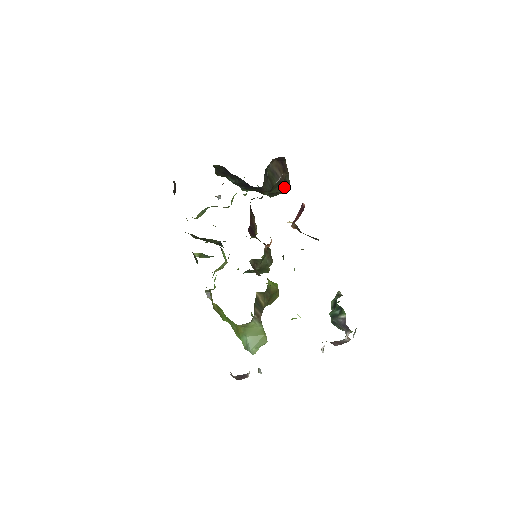
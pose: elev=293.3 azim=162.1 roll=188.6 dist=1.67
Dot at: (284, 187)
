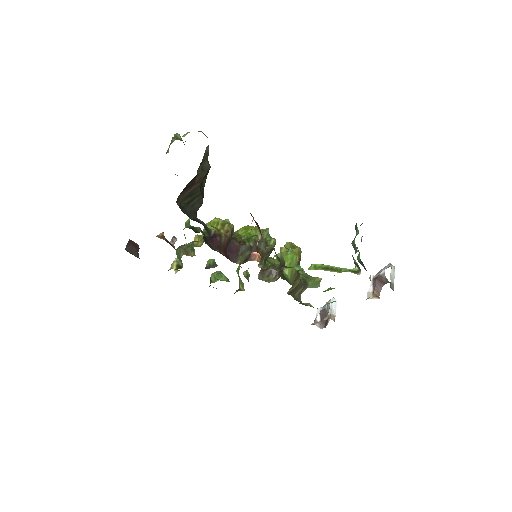
Dot at: (206, 167)
